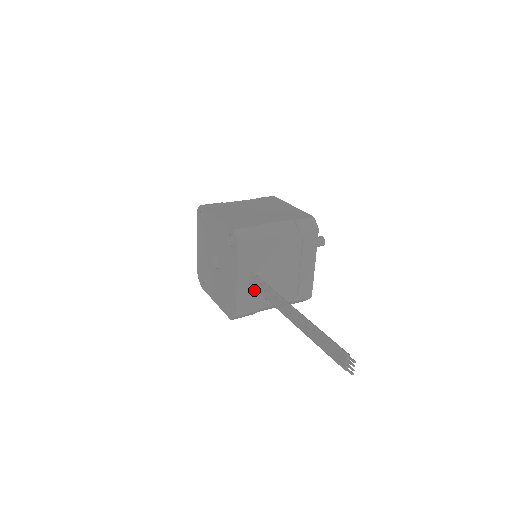
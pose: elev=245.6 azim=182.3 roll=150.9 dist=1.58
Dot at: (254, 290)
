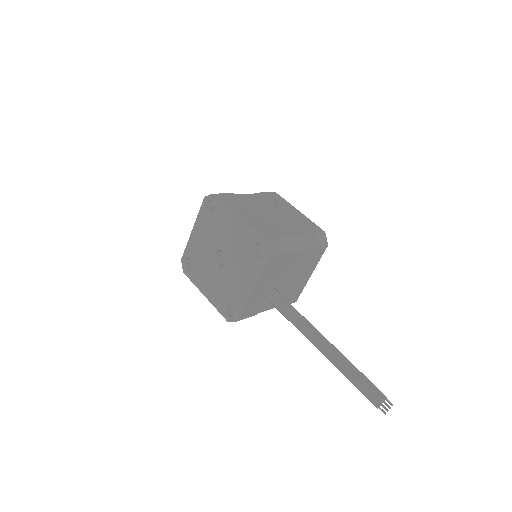
Dot at: (261, 298)
